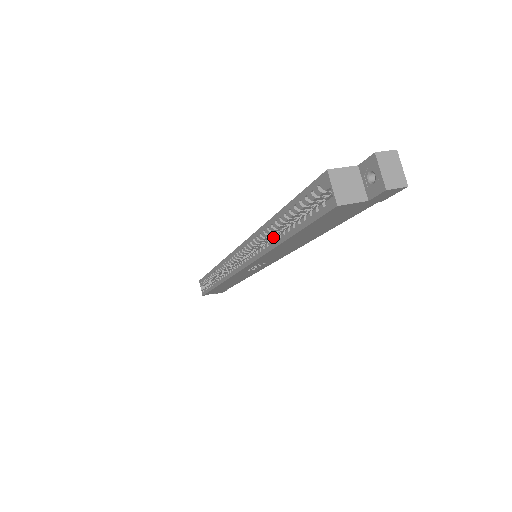
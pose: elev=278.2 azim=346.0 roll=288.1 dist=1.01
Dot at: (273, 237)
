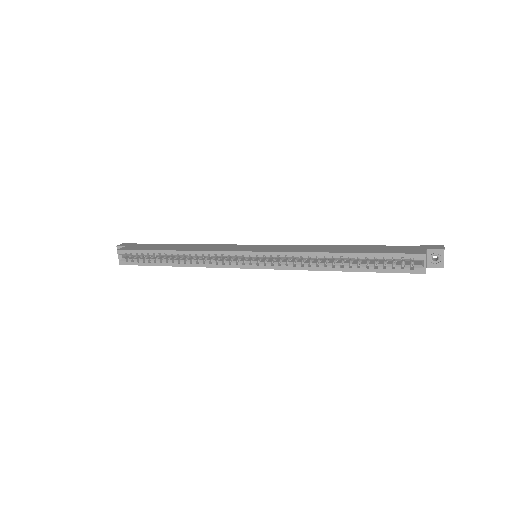
Dot at: occluded
